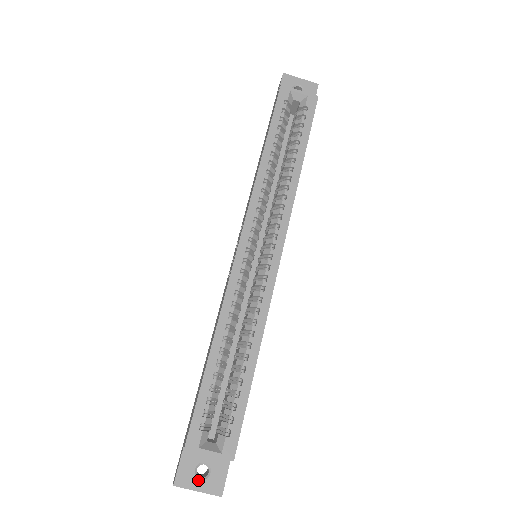
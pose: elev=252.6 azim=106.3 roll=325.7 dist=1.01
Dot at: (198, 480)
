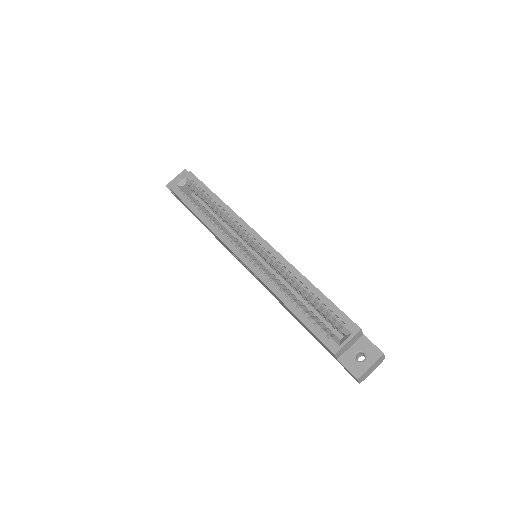
Dot at: (364, 362)
